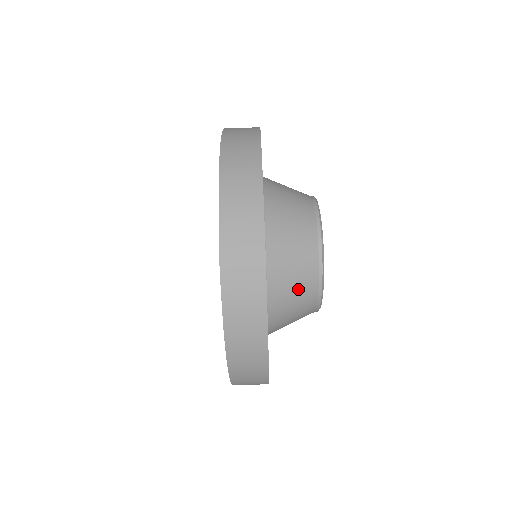
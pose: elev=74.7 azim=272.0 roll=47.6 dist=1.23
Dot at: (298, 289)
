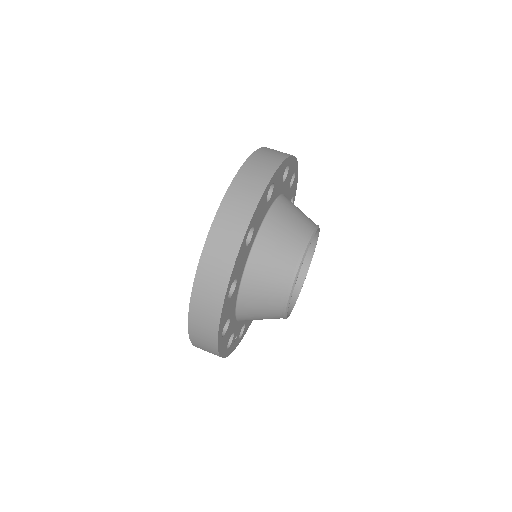
Dot at: (292, 227)
